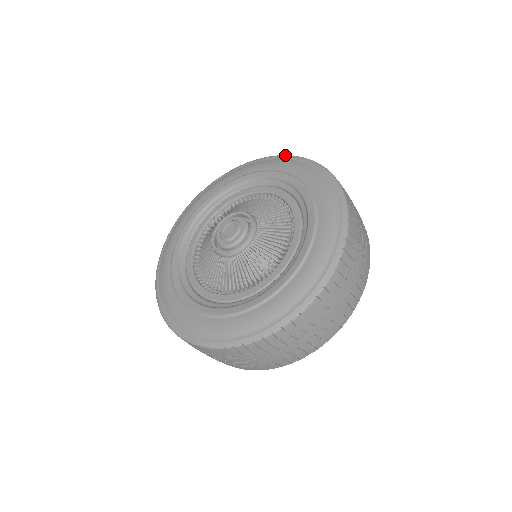
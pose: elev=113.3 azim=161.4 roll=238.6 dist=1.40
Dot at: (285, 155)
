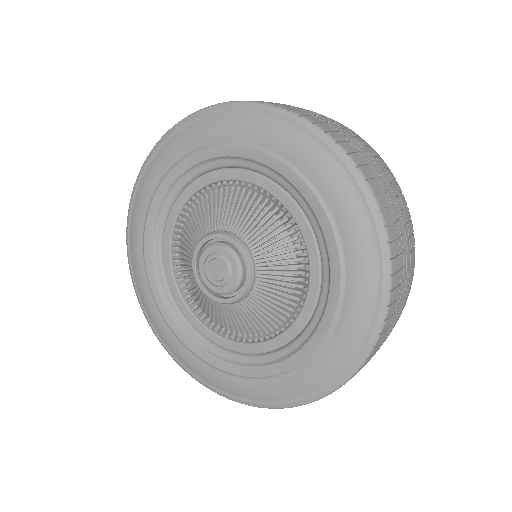
Dot at: (226, 104)
